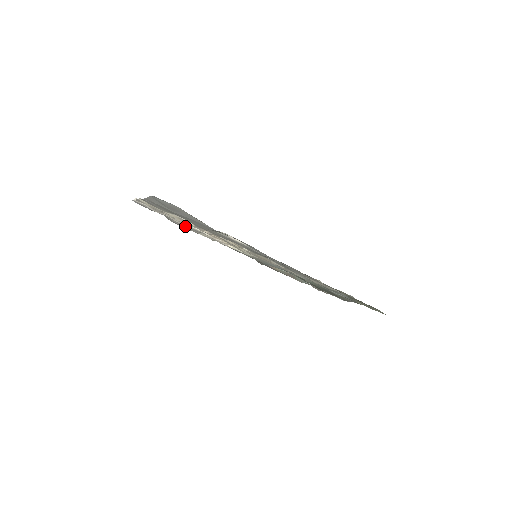
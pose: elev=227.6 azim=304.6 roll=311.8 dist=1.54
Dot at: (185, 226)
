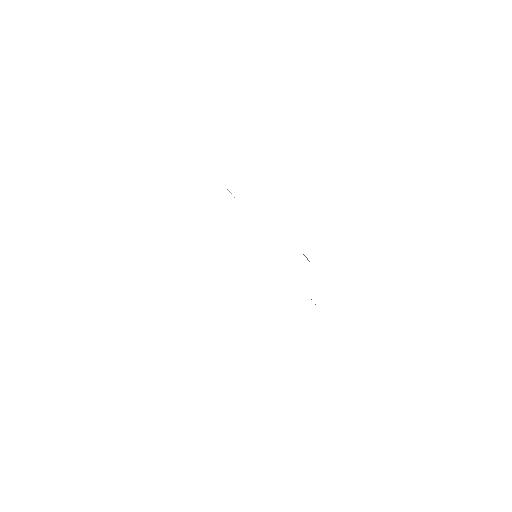
Dot at: occluded
